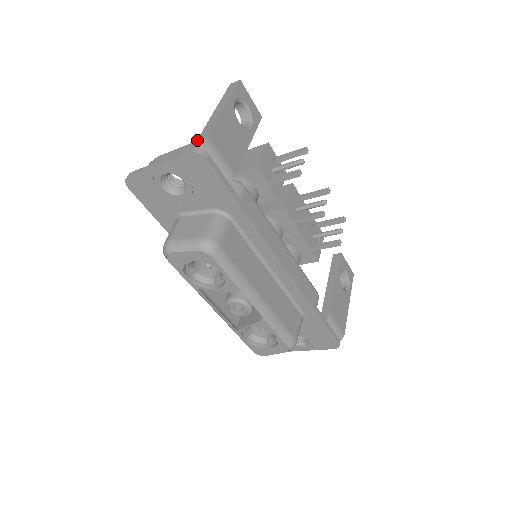
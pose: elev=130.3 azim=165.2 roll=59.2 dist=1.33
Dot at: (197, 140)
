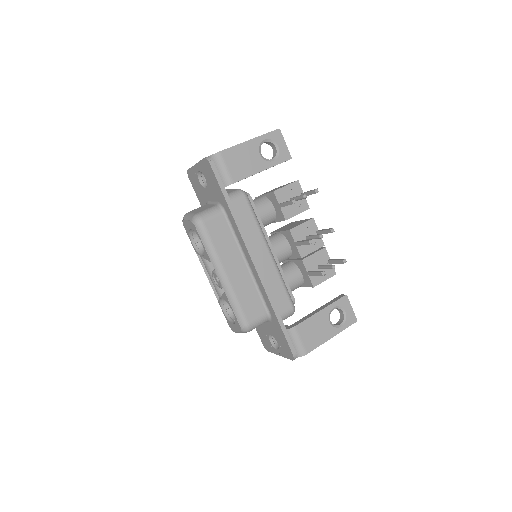
Dot at: occluded
